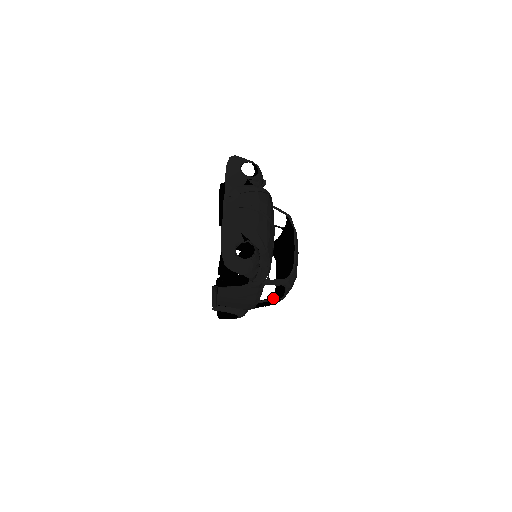
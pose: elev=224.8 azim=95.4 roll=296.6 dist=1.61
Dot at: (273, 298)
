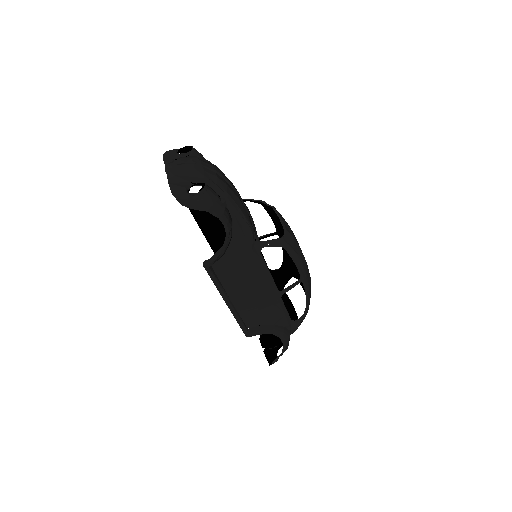
Dot at: occluded
